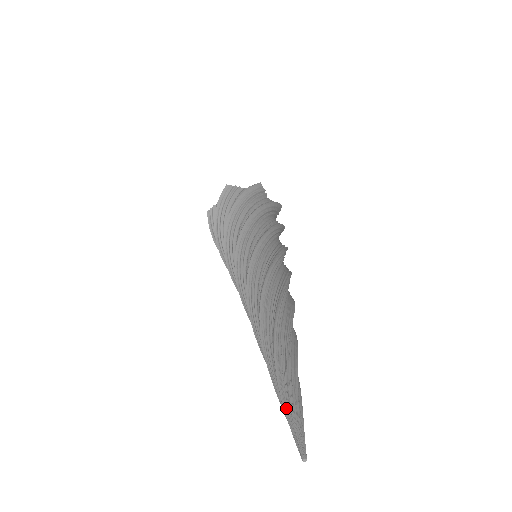
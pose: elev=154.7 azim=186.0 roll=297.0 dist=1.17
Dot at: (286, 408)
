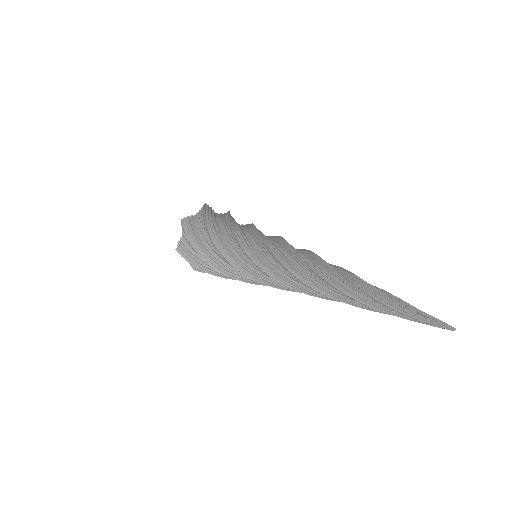
Dot at: (411, 315)
